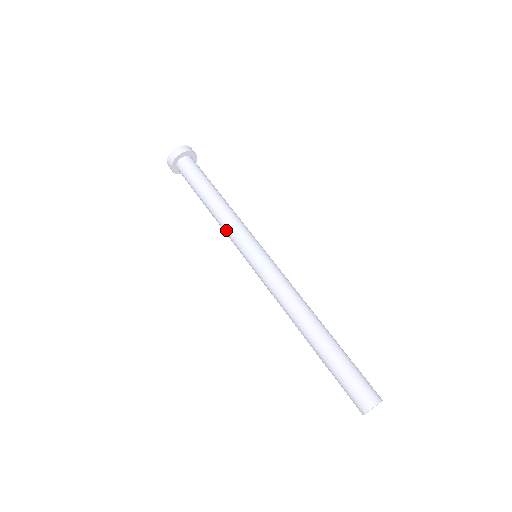
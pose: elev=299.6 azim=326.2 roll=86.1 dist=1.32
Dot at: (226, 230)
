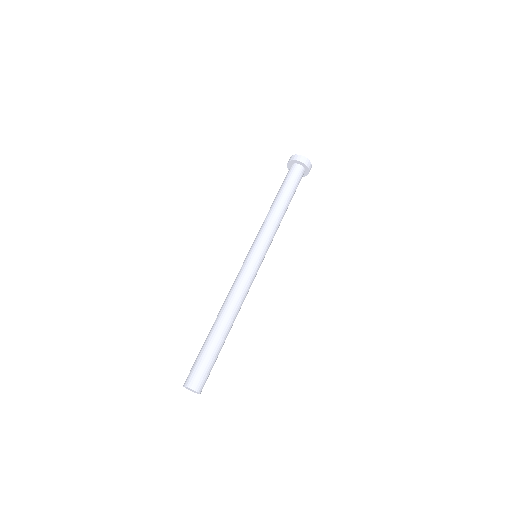
Dot at: (262, 226)
